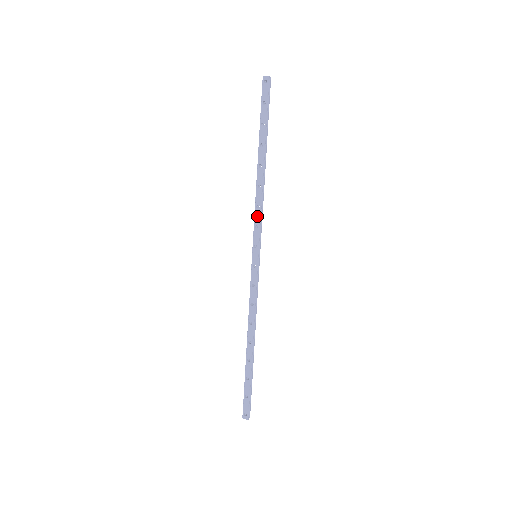
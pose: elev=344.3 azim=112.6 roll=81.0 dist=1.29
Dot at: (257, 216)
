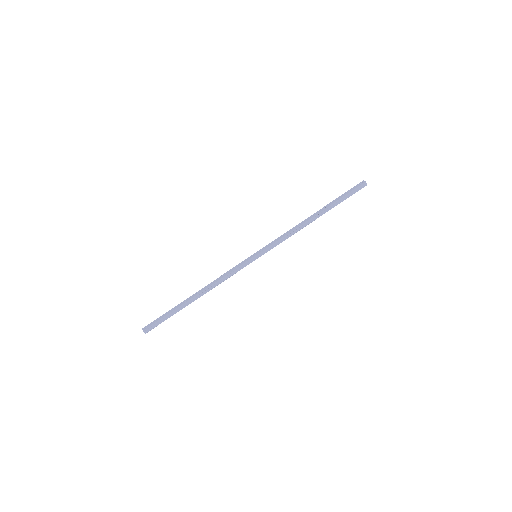
Dot at: (281, 237)
